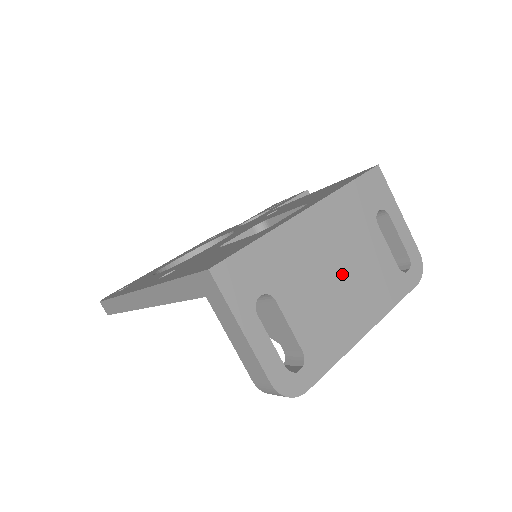
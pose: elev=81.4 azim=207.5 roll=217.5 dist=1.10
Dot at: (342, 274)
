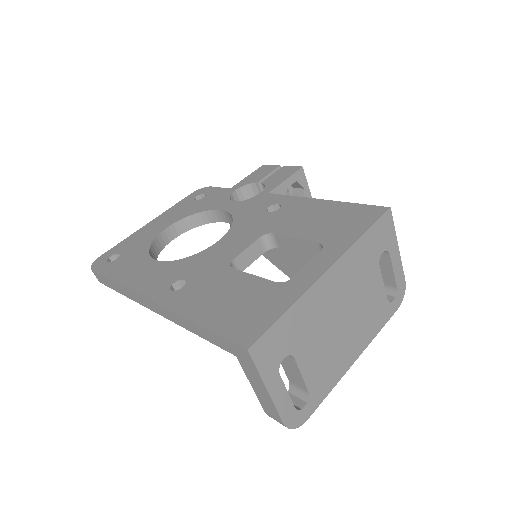
Dot at: (345, 319)
